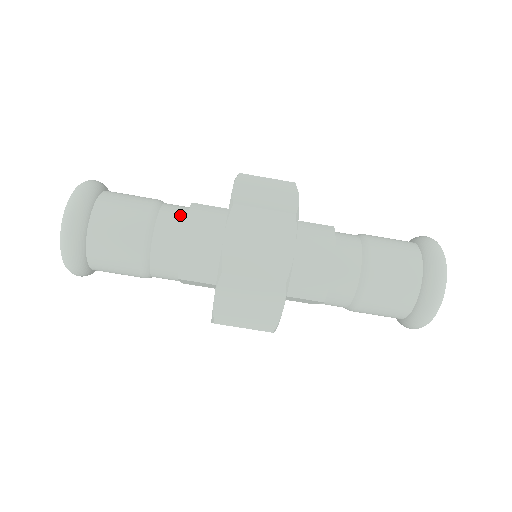
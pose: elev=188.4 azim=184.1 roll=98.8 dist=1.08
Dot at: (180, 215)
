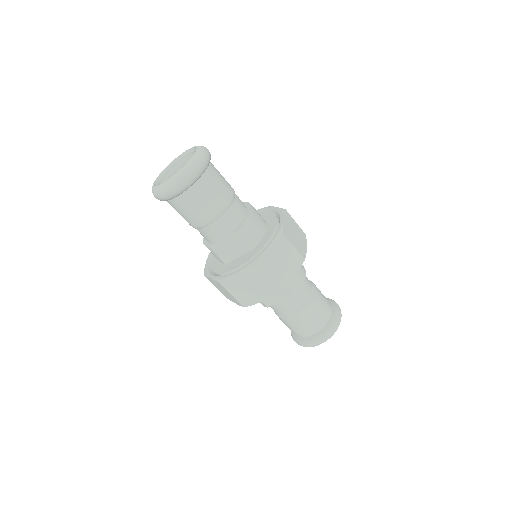
Dot at: occluded
